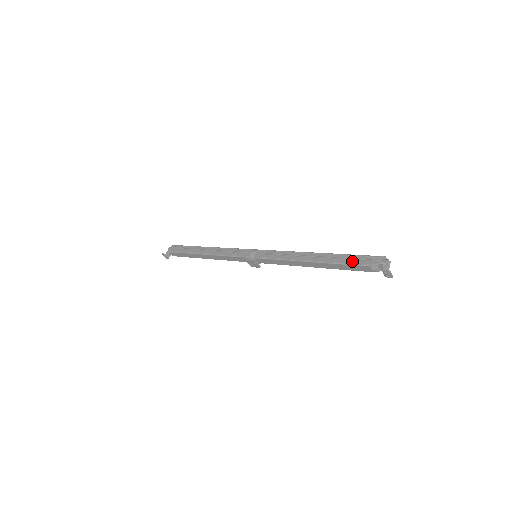
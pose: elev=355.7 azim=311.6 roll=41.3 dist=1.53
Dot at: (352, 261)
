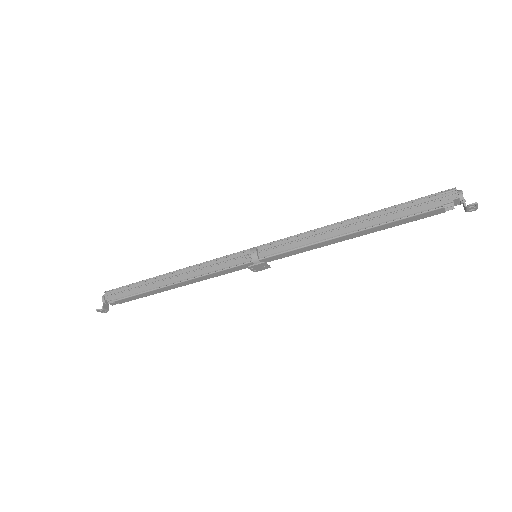
Dot at: (414, 210)
